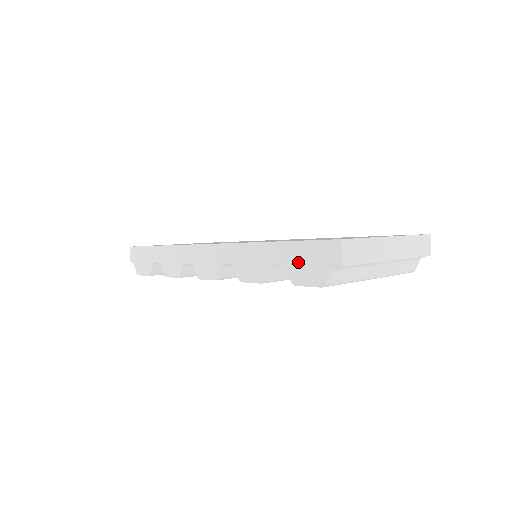
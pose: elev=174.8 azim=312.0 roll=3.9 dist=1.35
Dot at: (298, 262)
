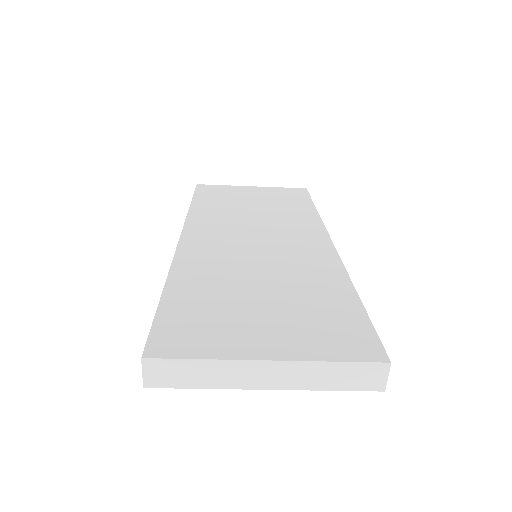
Dot at: occluded
